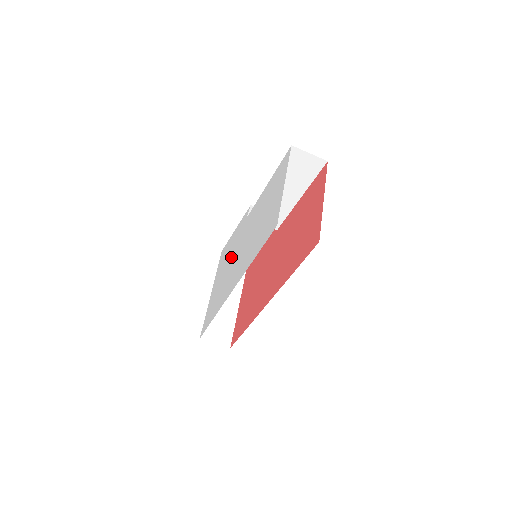
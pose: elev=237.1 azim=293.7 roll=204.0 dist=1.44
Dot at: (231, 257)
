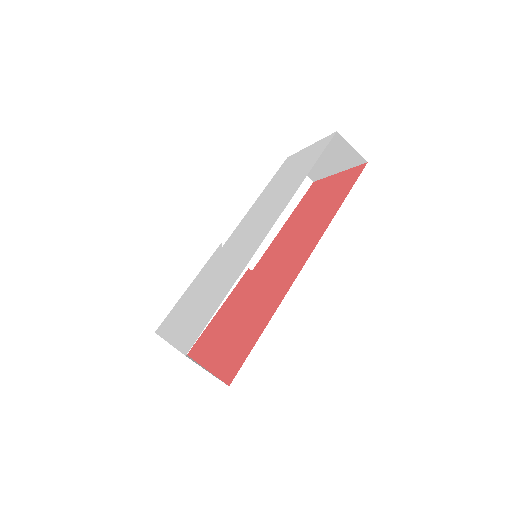
Dot at: (214, 272)
